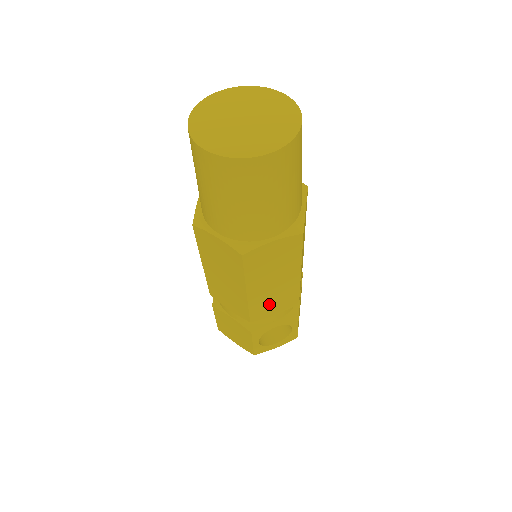
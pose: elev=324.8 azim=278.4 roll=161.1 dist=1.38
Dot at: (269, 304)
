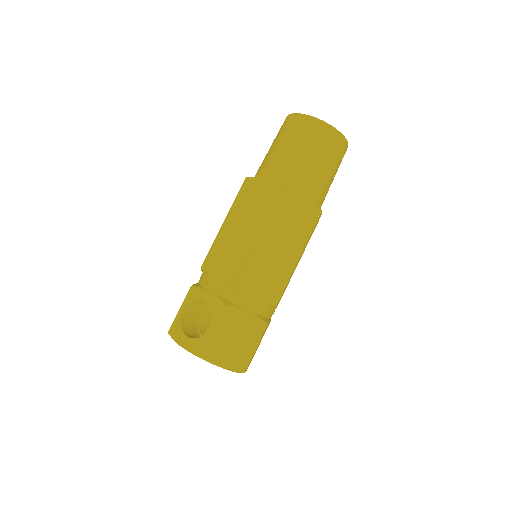
Dot at: (223, 257)
